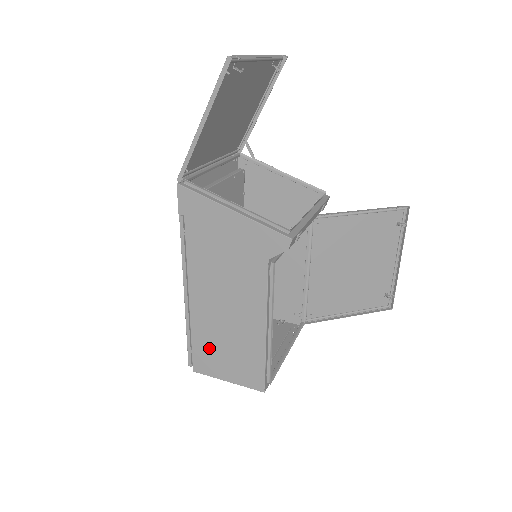
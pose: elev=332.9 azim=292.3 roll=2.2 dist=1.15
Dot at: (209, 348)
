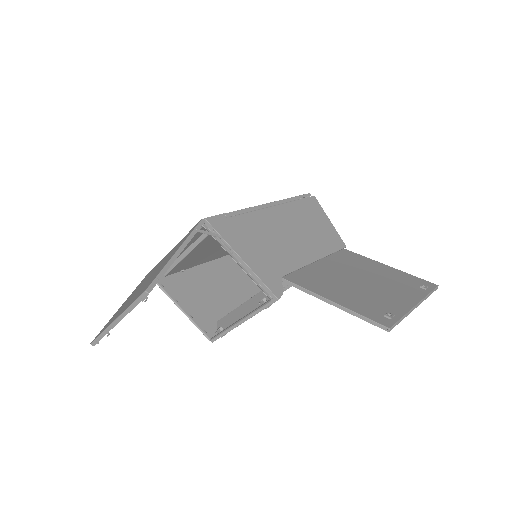
Dot at: occluded
